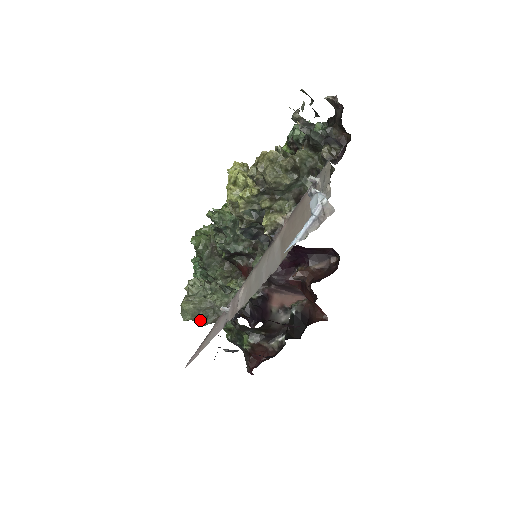
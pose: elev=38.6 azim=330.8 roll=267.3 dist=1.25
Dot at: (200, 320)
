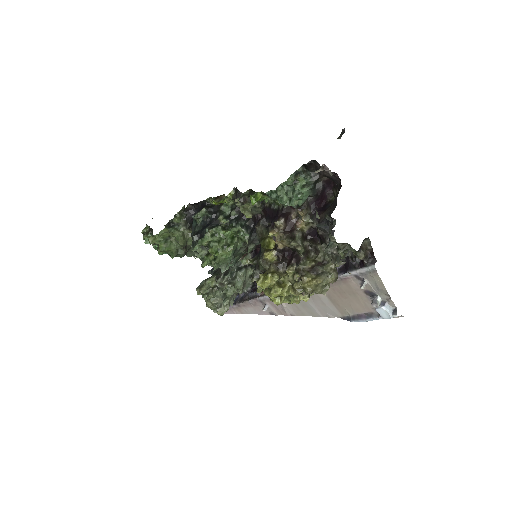
Dot at: occluded
